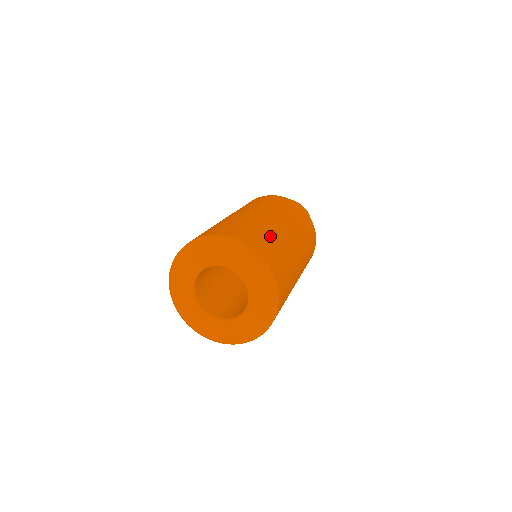
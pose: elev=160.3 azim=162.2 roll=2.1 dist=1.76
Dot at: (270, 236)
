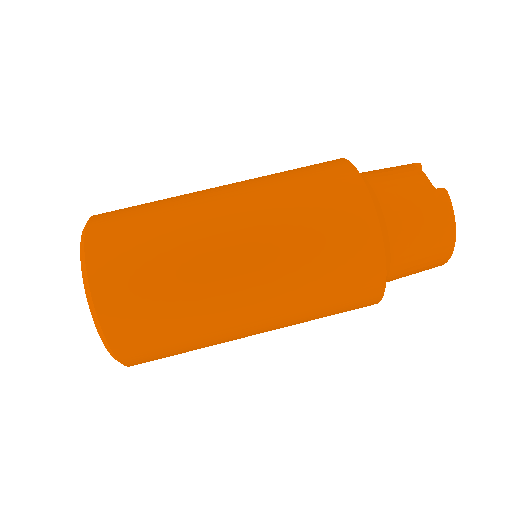
Dot at: occluded
